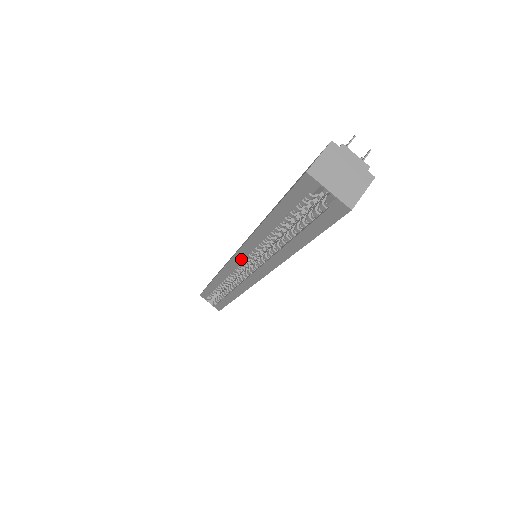
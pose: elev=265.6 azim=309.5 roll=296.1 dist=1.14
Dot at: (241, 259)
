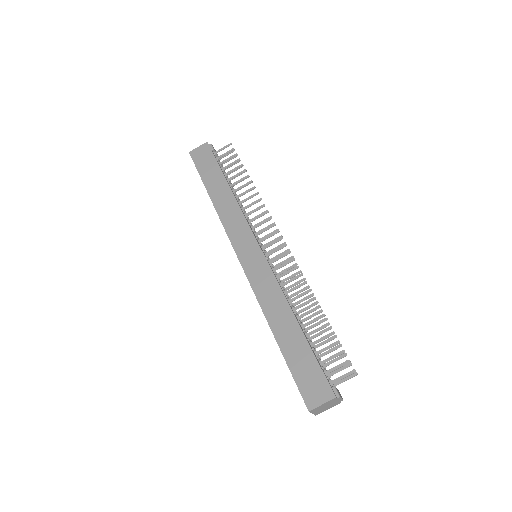
Dot at: occluded
